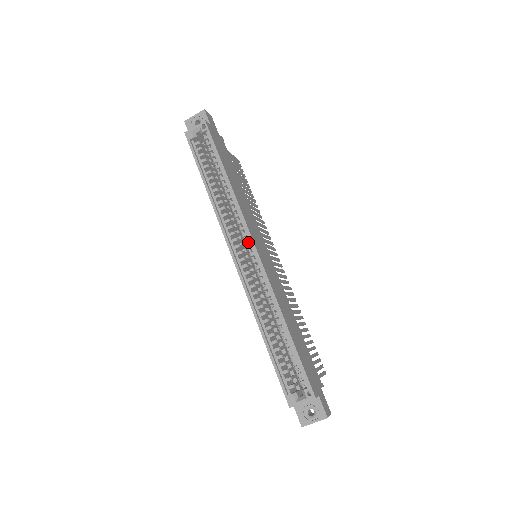
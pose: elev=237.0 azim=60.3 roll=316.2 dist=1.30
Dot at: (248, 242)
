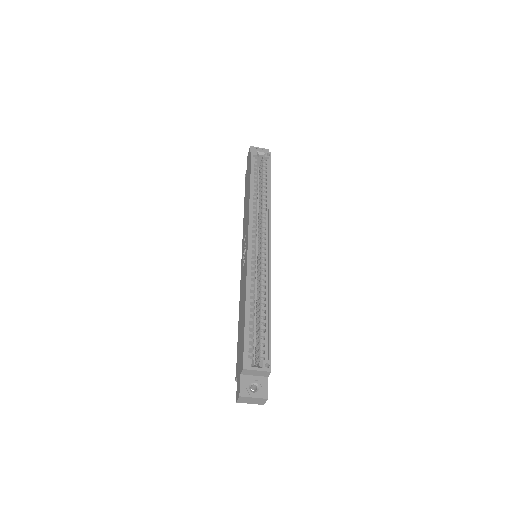
Dot at: (265, 237)
